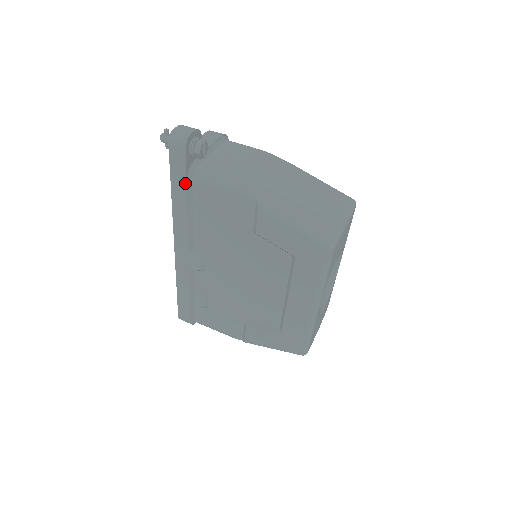
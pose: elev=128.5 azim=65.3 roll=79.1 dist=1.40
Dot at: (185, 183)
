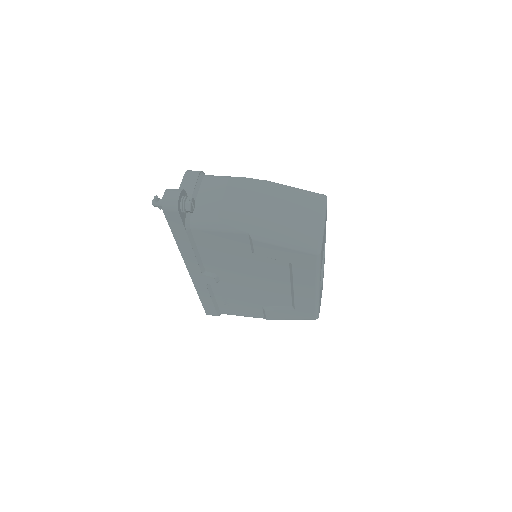
Dot at: (185, 233)
